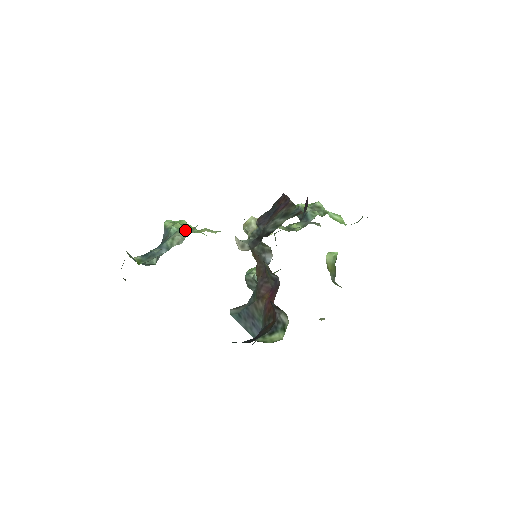
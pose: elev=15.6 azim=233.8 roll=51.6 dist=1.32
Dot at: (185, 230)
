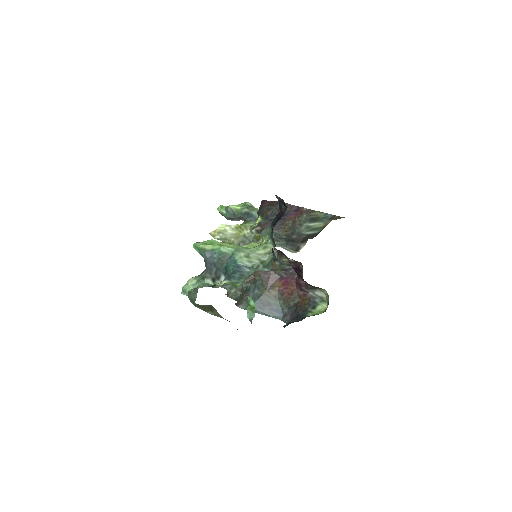
Dot at: (243, 248)
